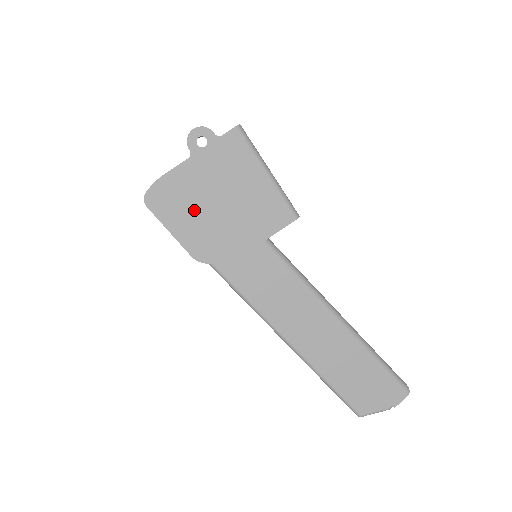
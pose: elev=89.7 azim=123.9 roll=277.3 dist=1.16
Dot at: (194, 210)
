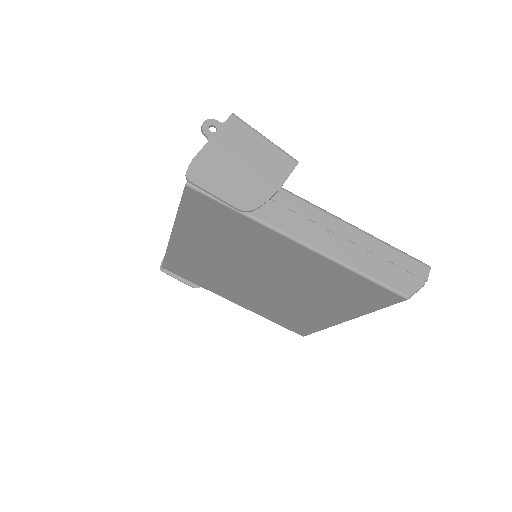
Dot at: (226, 175)
